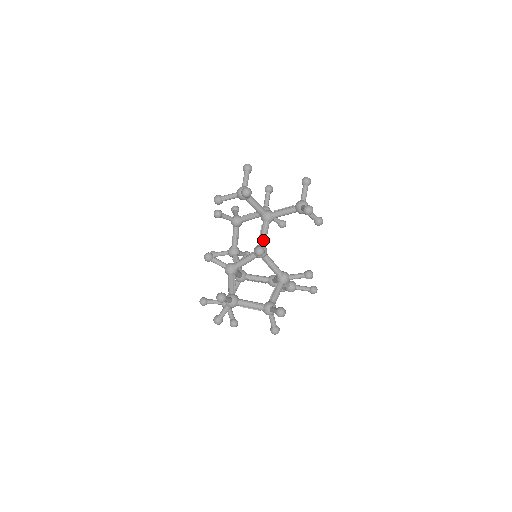
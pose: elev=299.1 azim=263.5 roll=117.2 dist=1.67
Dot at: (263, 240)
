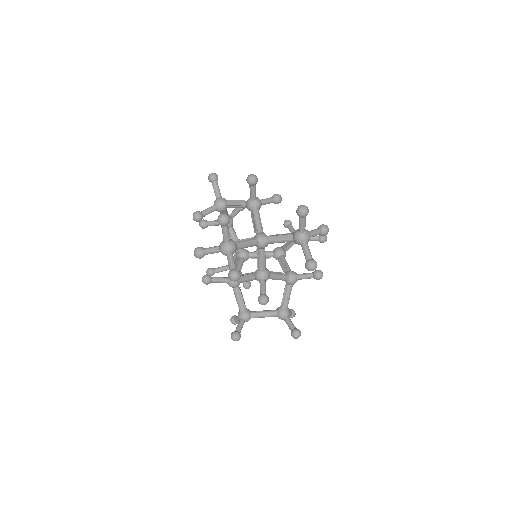
Dot at: (262, 267)
